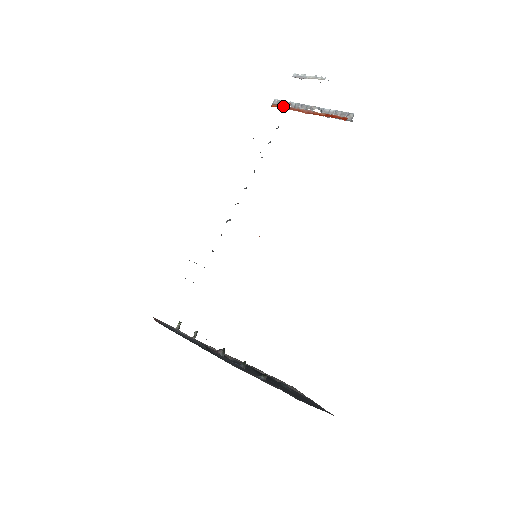
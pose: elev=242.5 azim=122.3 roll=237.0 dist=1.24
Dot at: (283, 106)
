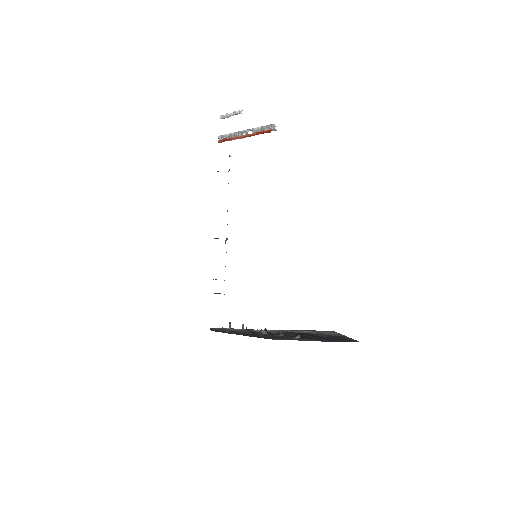
Dot at: (226, 139)
